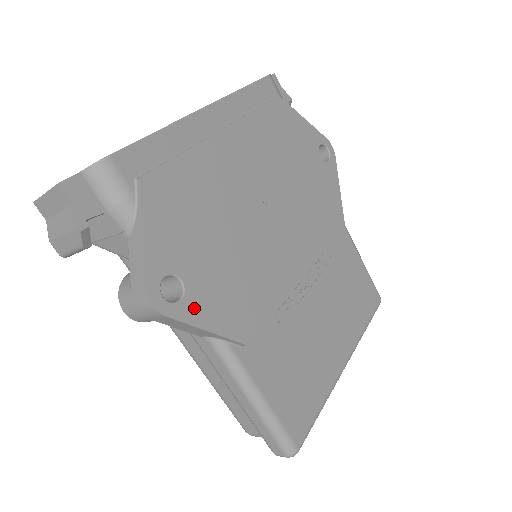
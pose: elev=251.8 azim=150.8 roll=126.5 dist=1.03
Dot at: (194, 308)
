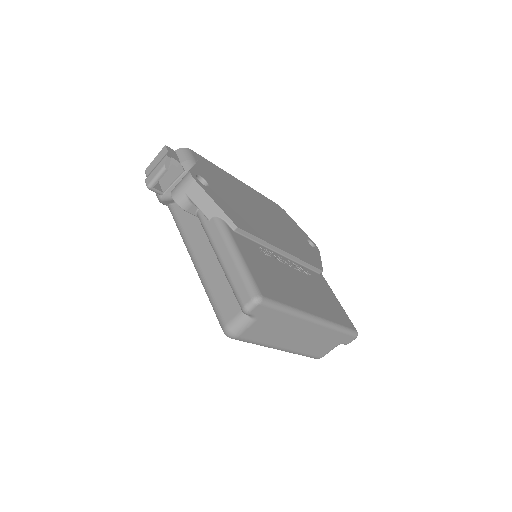
Dot at: (211, 193)
